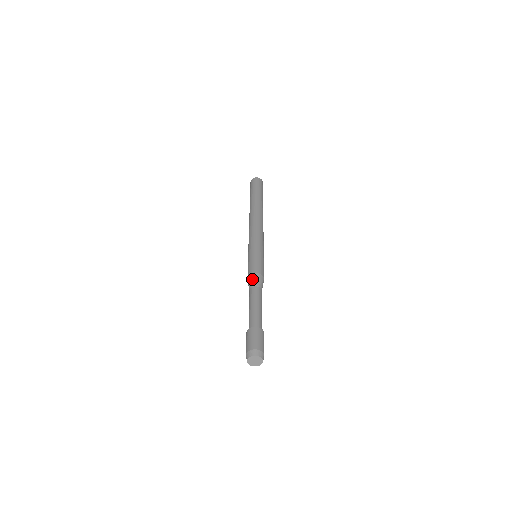
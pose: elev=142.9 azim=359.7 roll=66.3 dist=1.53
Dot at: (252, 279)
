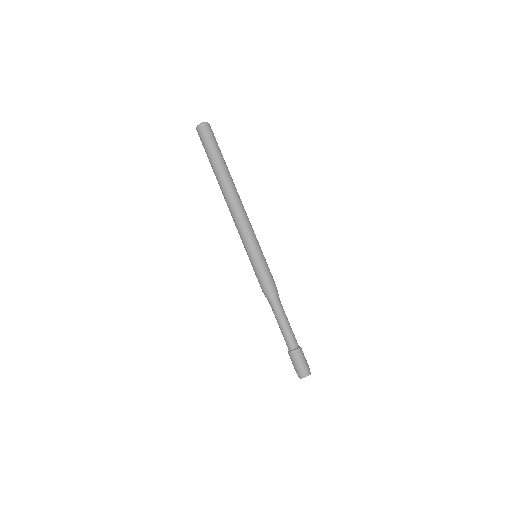
Dot at: (272, 294)
